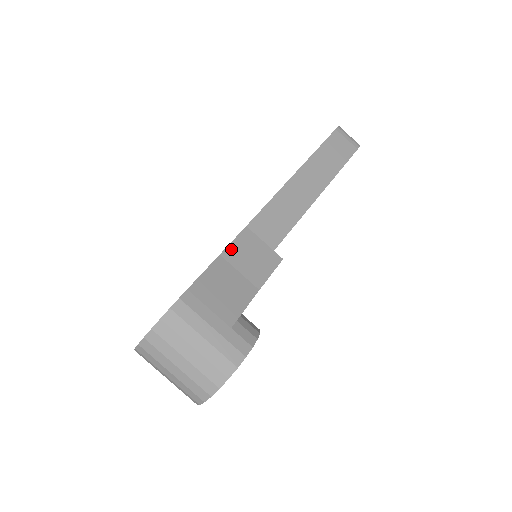
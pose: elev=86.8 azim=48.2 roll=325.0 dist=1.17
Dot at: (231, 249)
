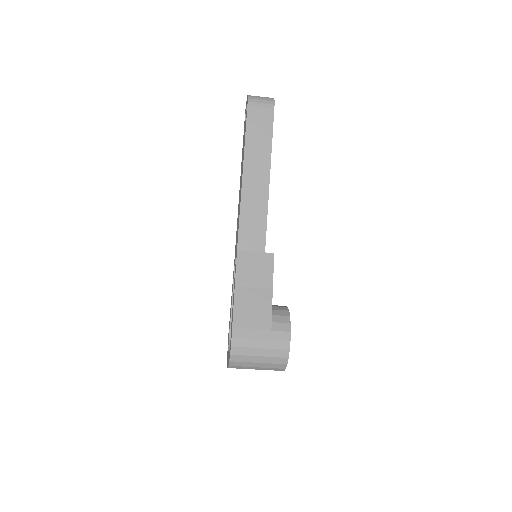
Dot at: (239, 276)
